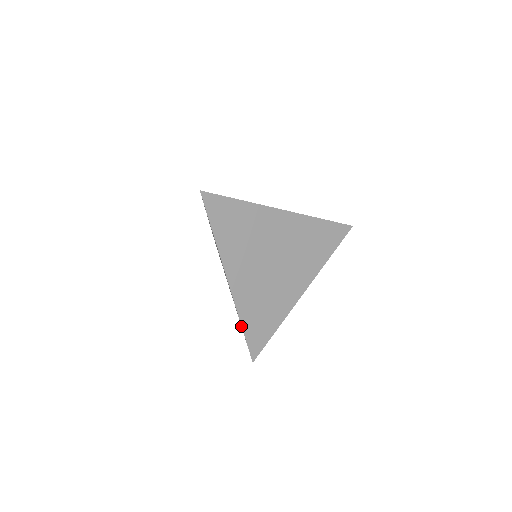
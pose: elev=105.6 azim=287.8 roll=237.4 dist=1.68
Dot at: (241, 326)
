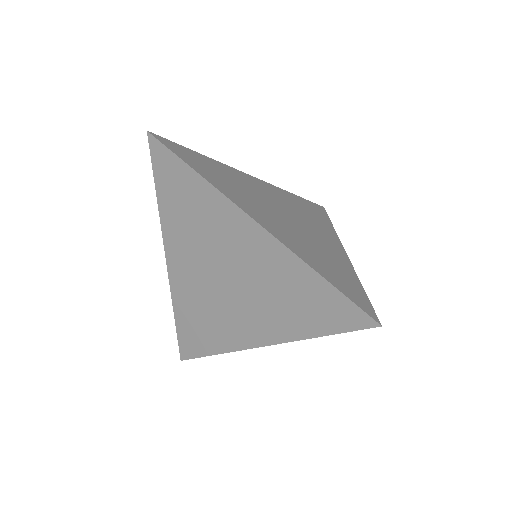
Dot at: (317, 298)
